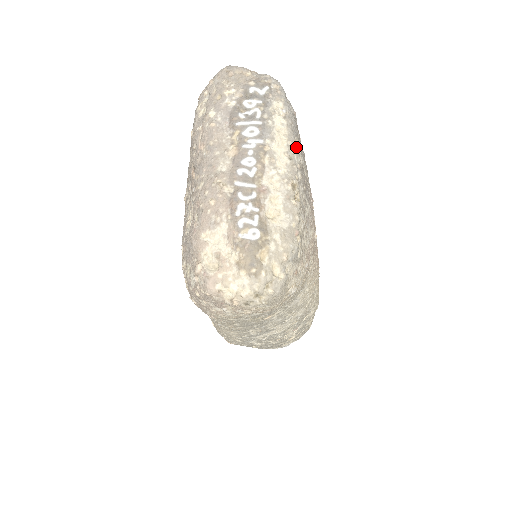
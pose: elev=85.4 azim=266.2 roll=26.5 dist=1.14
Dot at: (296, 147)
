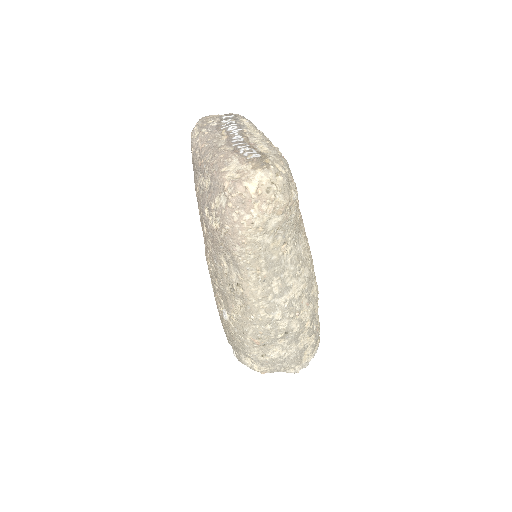
Dot at: (263, 133)
